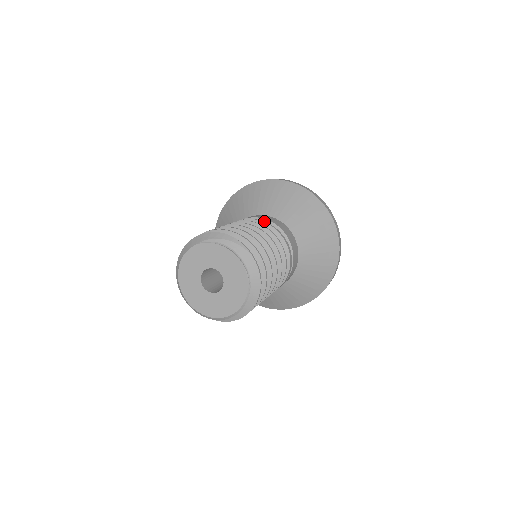
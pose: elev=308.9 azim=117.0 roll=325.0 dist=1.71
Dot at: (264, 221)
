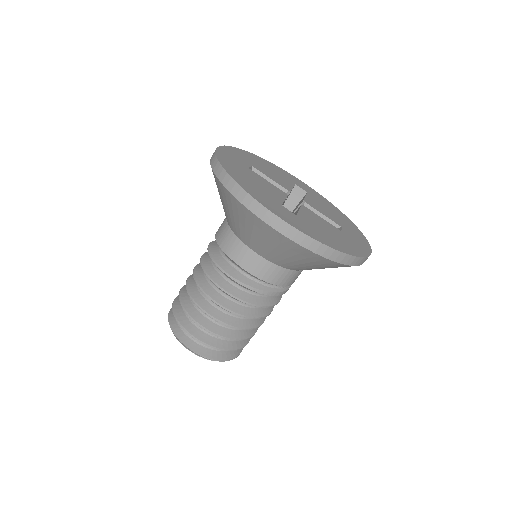
Dot at: occluded
